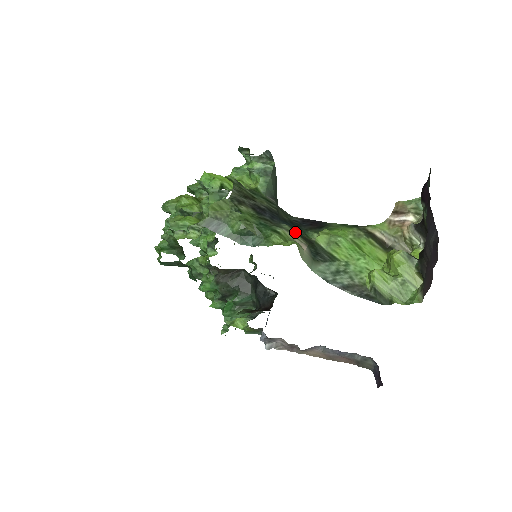
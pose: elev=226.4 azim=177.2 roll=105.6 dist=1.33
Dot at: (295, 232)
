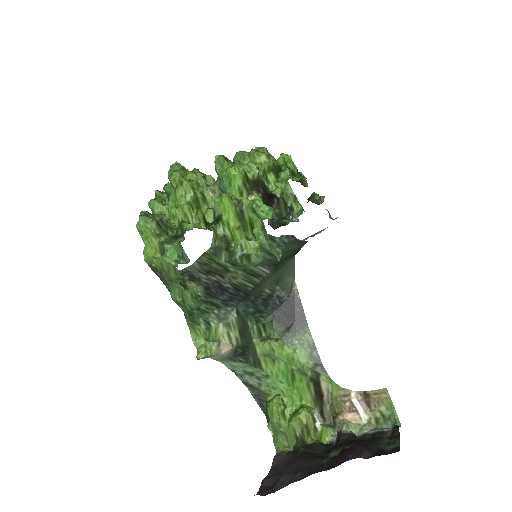
Dot at: (238, 328)
